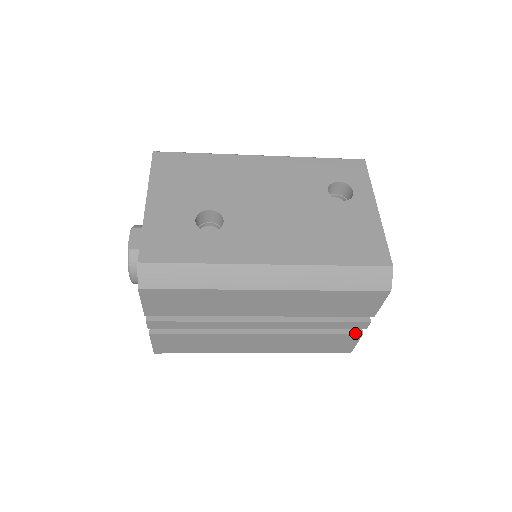
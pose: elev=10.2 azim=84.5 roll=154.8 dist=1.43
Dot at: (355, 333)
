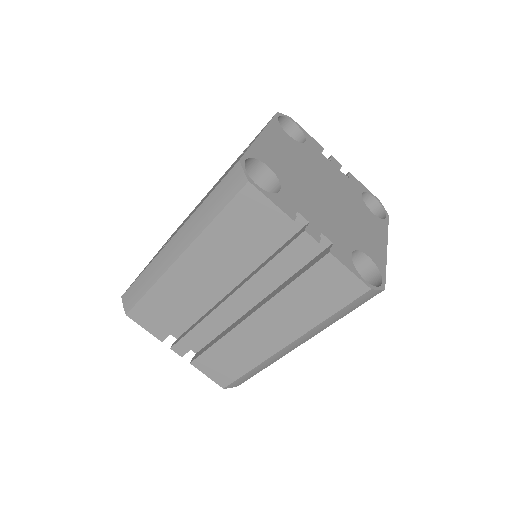
Dot at: (322, 257)
